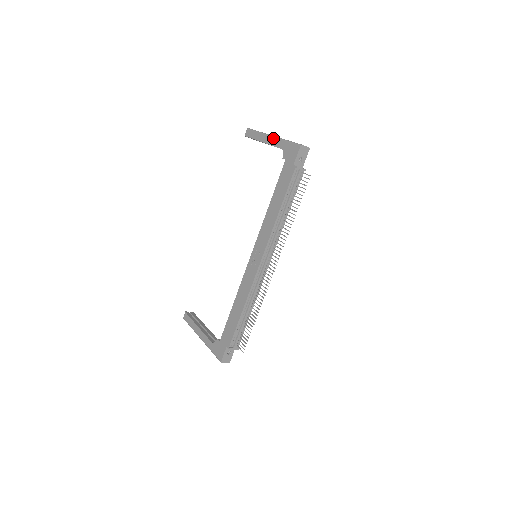
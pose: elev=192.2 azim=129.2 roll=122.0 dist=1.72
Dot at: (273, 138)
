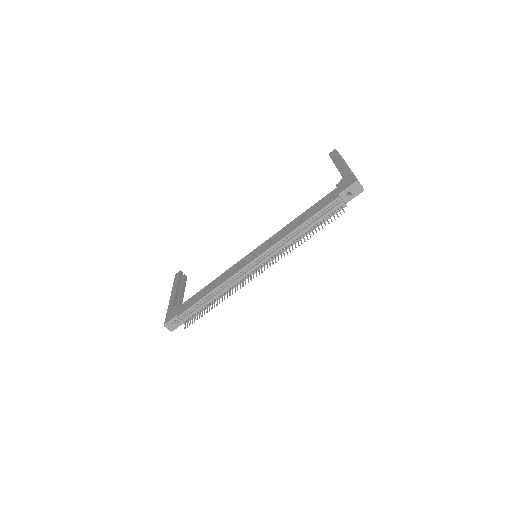
Dot at: (344, 165)
